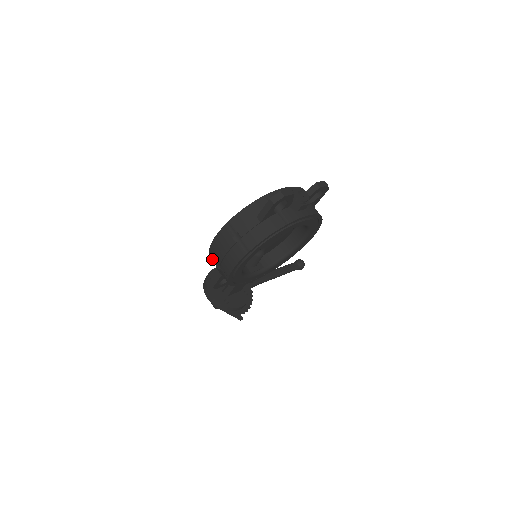
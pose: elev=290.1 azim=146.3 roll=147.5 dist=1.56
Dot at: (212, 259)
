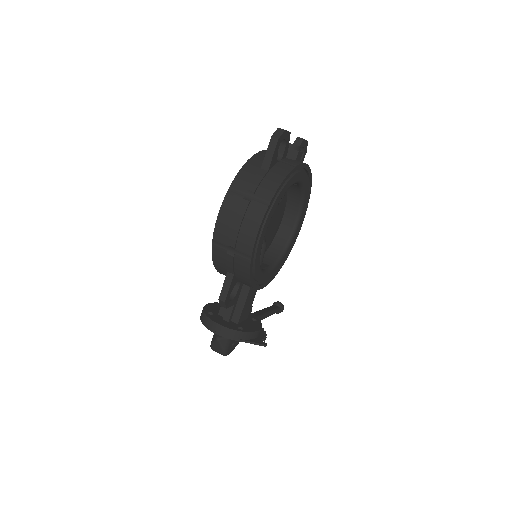
Dot at: (217, 255)
